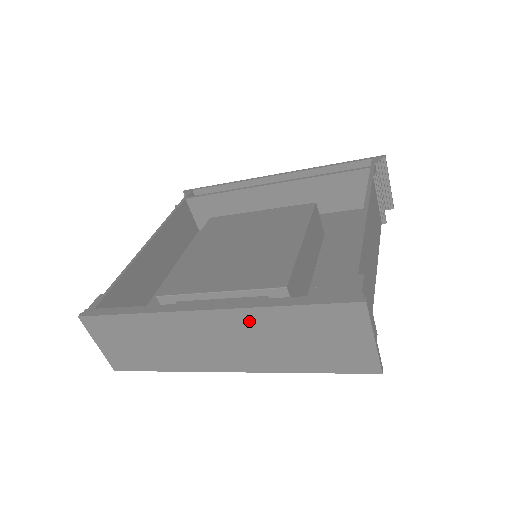
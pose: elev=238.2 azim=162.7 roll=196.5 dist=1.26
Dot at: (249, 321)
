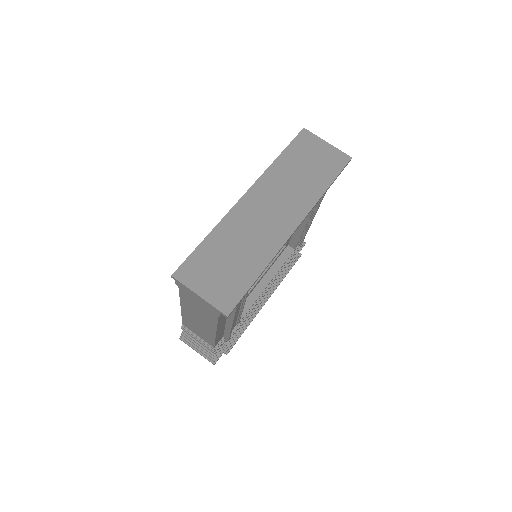
Dot at: (272, 180)
